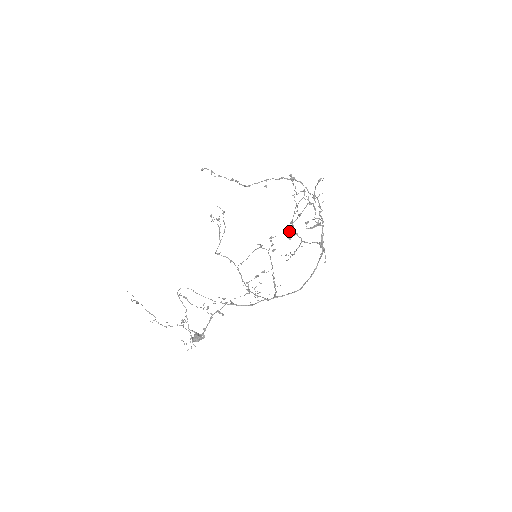
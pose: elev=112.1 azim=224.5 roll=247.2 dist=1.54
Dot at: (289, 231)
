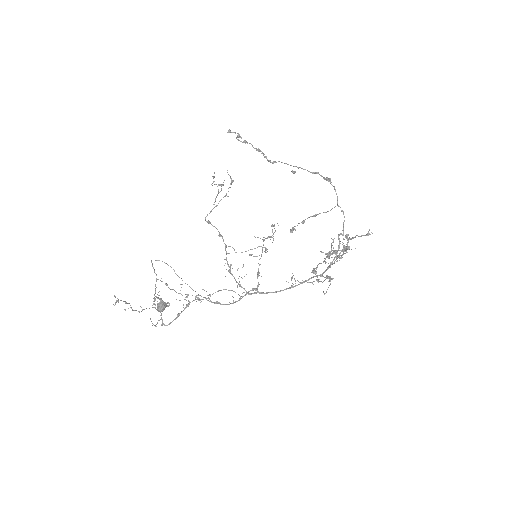
Dot at: (295, 226)
